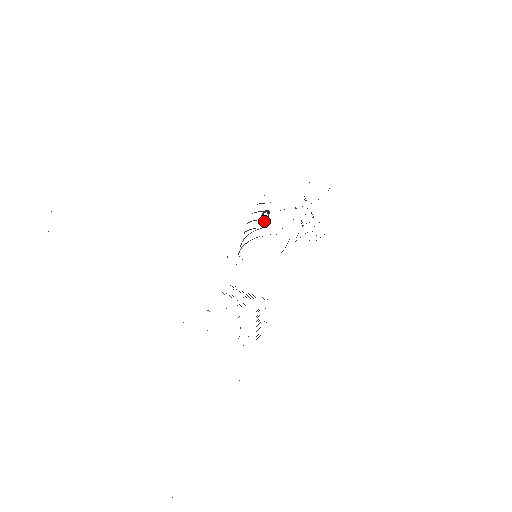
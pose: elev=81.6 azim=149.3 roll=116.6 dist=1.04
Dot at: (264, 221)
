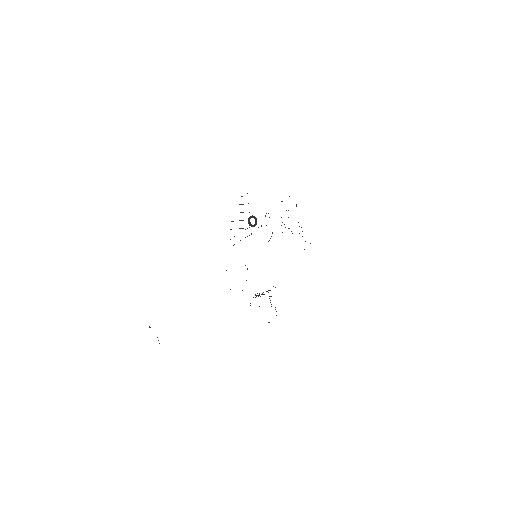
Dot at: (254, 226)
